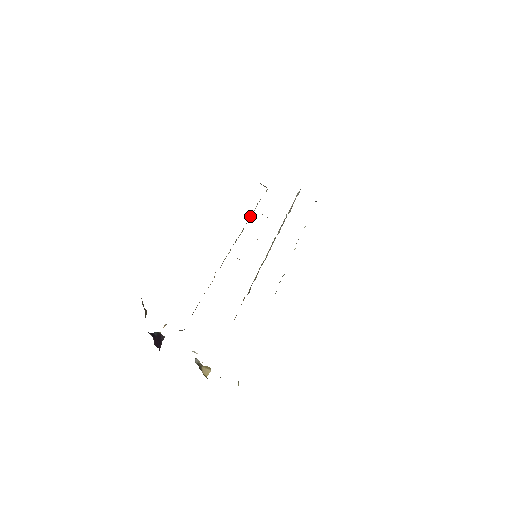
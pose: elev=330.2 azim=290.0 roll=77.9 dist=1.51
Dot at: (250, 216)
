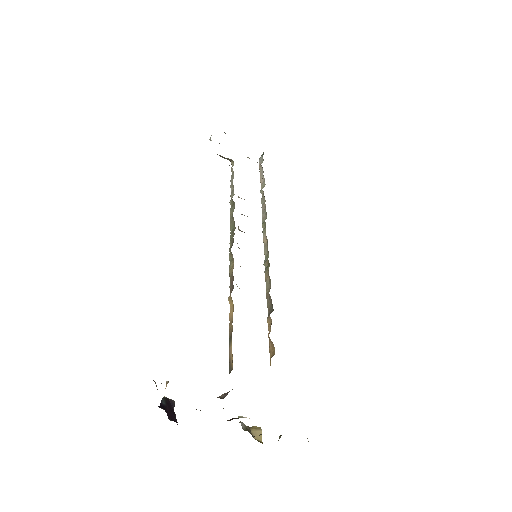
Dot at: (230, 204)
